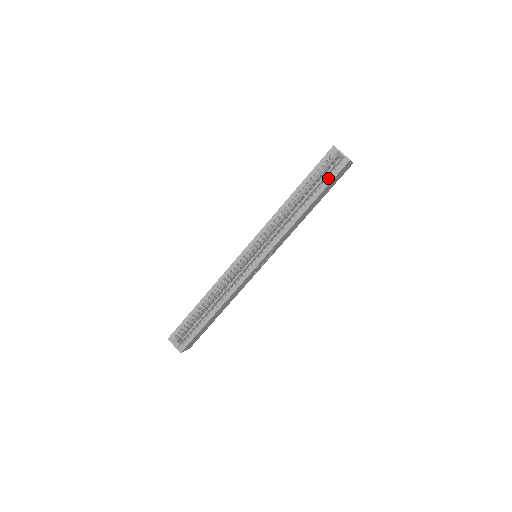
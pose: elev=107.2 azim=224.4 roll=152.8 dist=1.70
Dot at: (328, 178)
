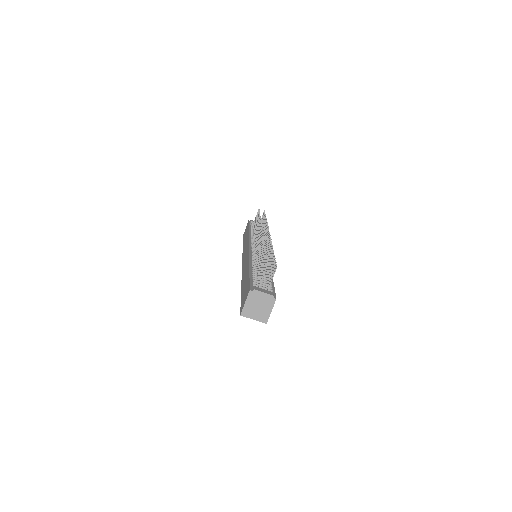
Dot at: occluded
